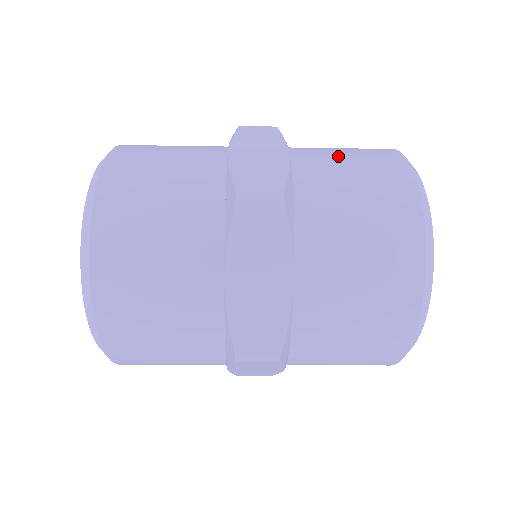
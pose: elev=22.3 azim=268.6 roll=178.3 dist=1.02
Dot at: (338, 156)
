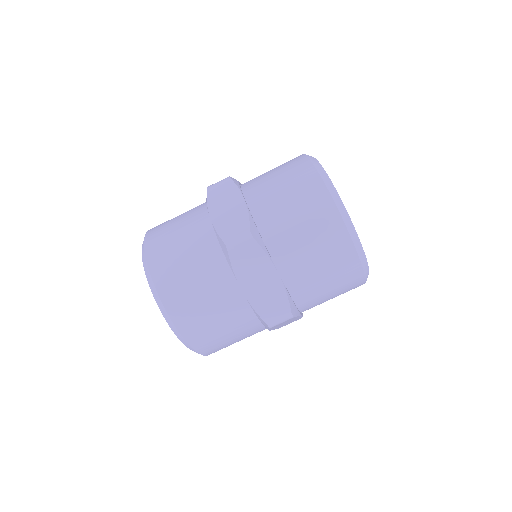
Dot at: occluded
